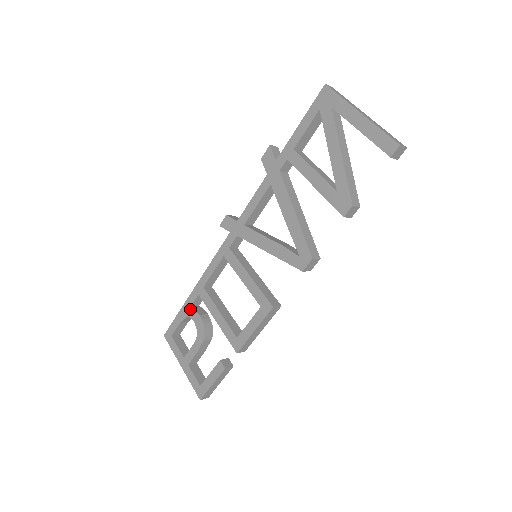
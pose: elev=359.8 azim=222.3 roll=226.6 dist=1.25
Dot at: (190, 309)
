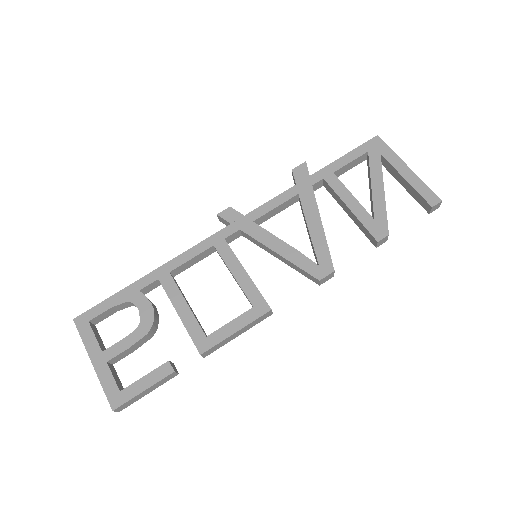
Dot at: (137, 293)
